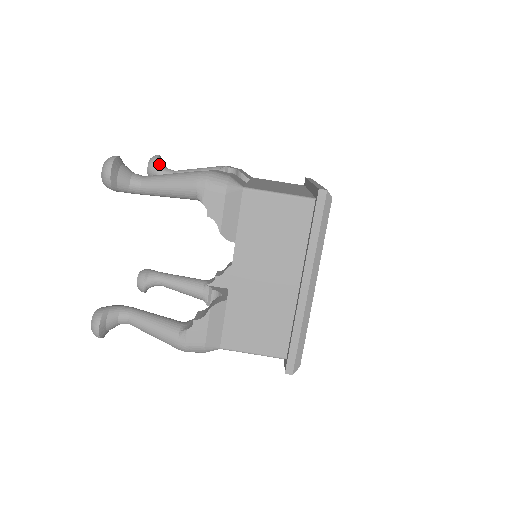
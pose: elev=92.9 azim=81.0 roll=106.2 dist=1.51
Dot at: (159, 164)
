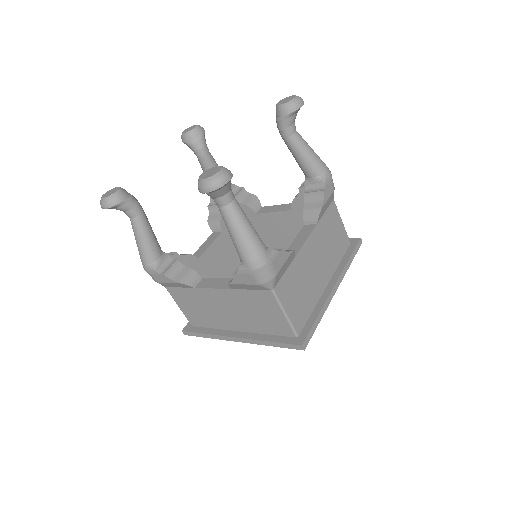
Dot at: (291, 116)
